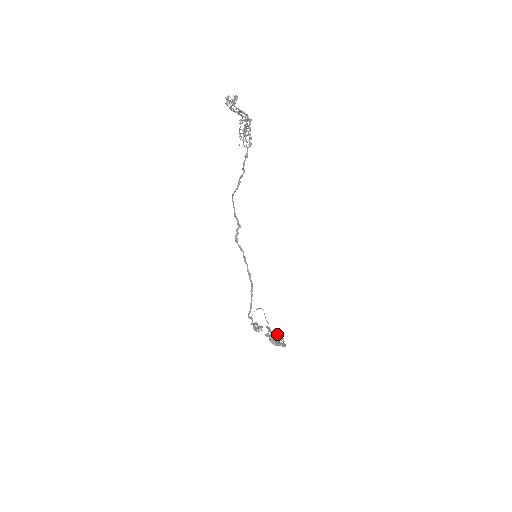
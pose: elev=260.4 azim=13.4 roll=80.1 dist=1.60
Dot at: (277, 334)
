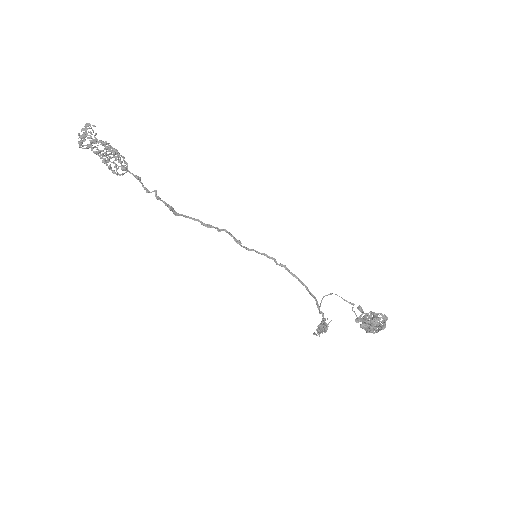
Dot at: (372, 313)
